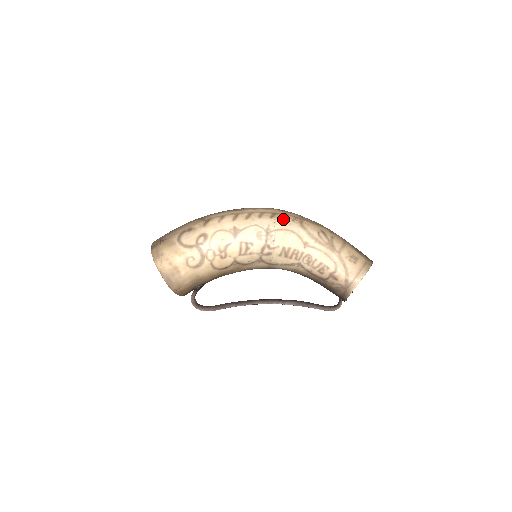
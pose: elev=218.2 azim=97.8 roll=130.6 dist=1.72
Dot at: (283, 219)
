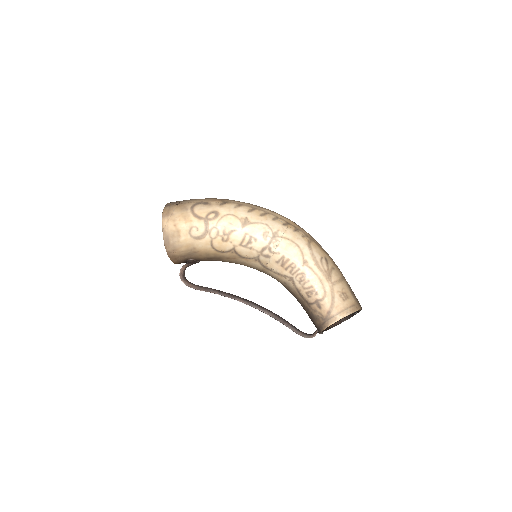
Dot at: (294, 231)
